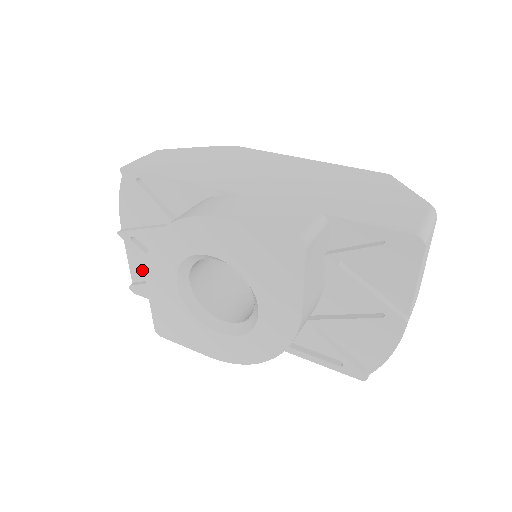
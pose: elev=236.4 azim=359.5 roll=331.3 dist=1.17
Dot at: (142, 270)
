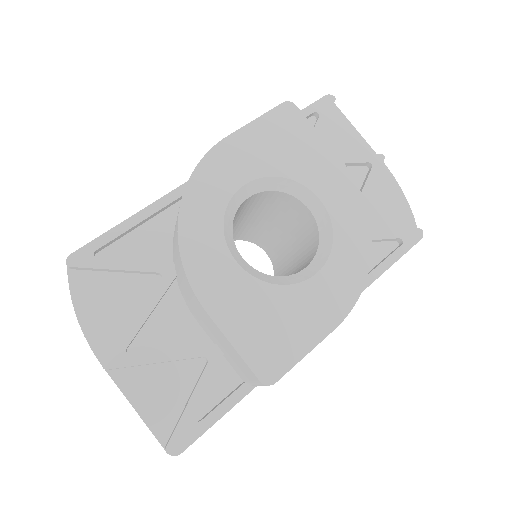
Dot at: (165, 401)
